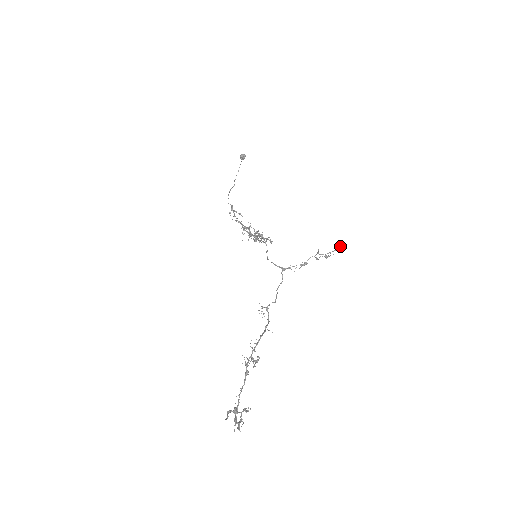
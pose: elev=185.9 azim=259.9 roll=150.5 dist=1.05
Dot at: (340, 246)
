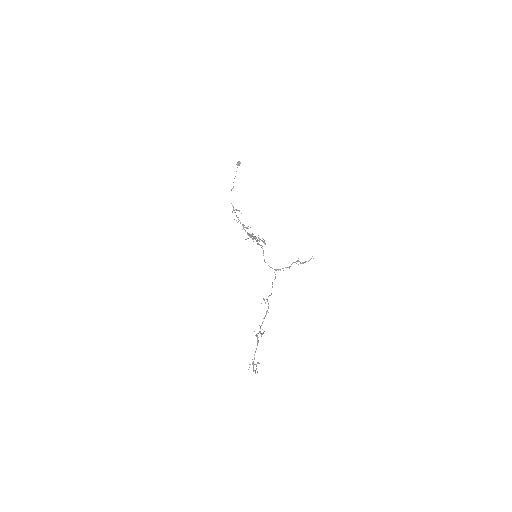
Dot at: occluded
